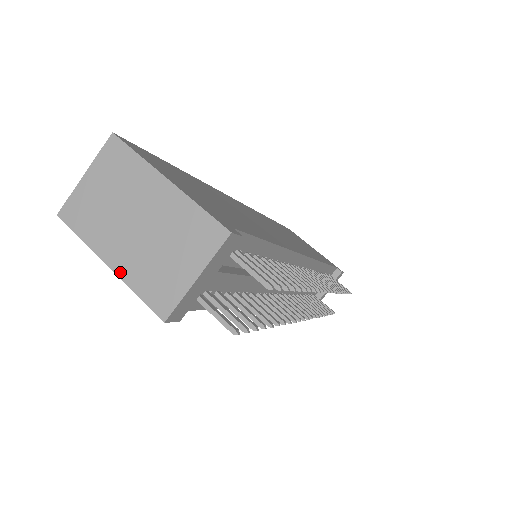
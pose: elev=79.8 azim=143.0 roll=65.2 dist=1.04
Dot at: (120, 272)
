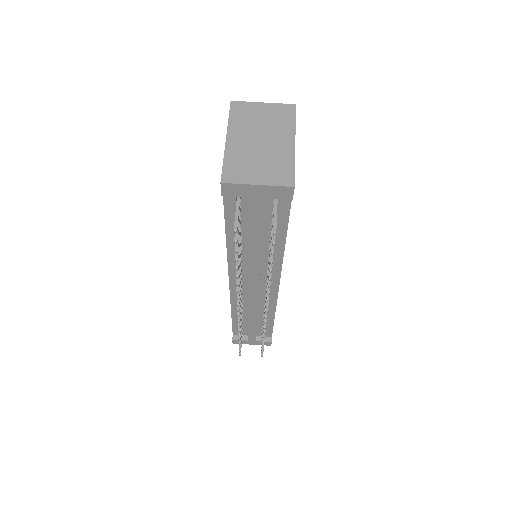
Dot at: (228, 147)
